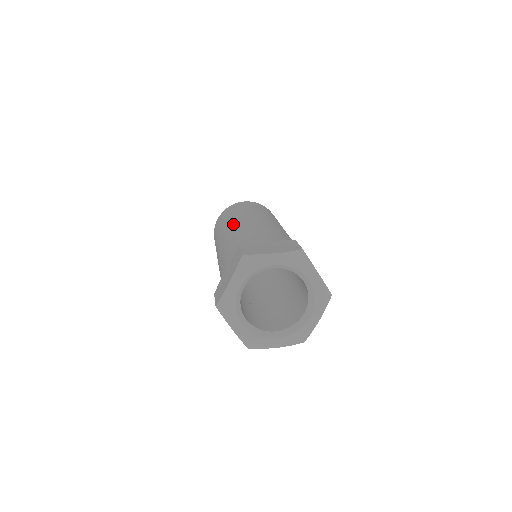
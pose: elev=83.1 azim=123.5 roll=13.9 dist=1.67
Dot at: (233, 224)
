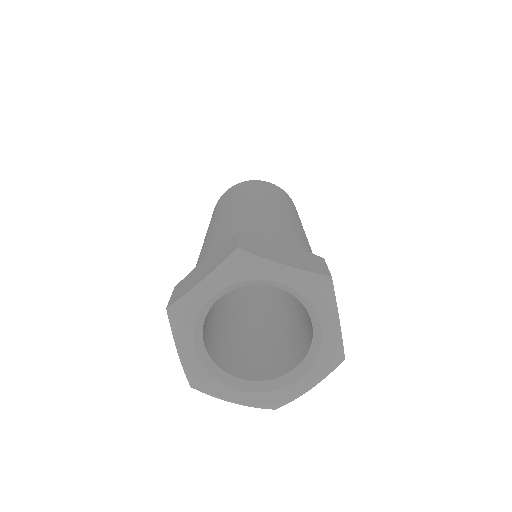
Dot at: occluded
